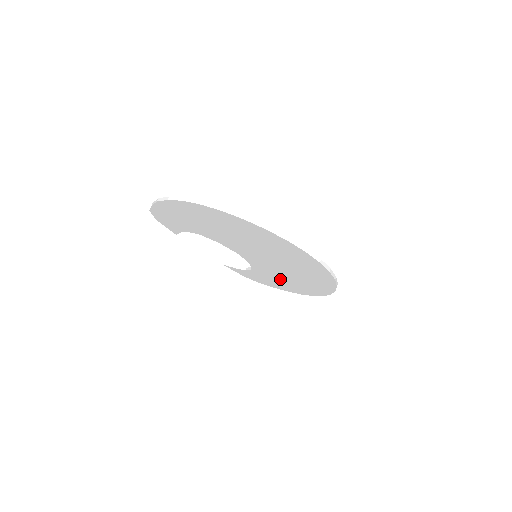
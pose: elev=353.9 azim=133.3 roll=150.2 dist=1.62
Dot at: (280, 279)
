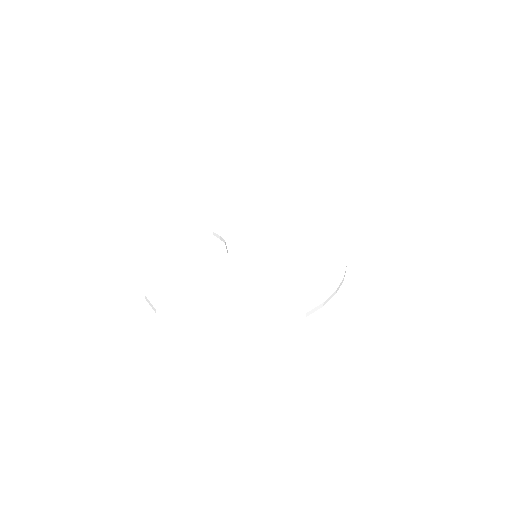
Dot at: occluded
